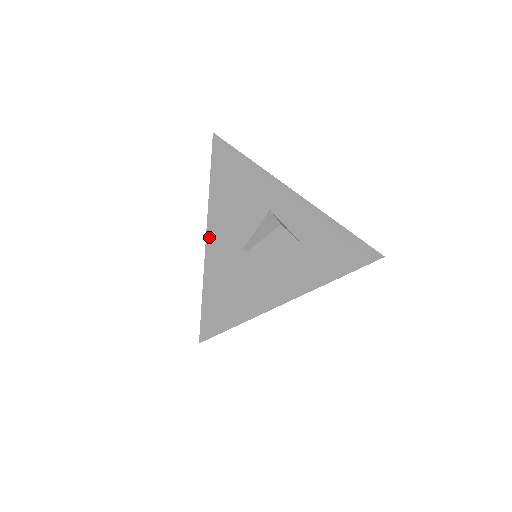
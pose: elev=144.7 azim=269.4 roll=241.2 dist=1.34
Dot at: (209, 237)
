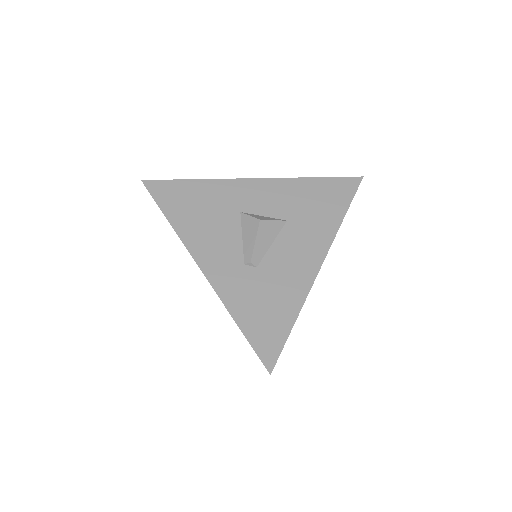
Dot at: (209, 278)
